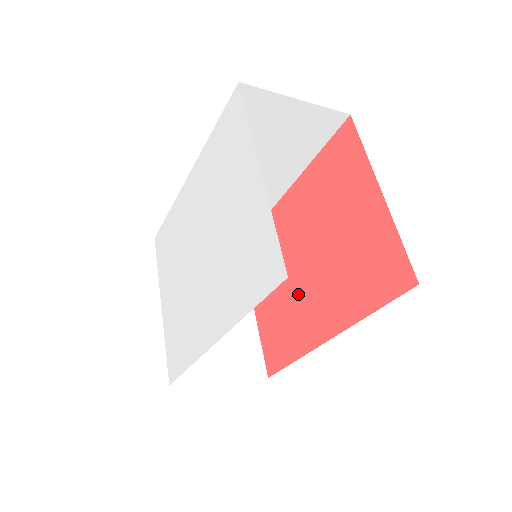
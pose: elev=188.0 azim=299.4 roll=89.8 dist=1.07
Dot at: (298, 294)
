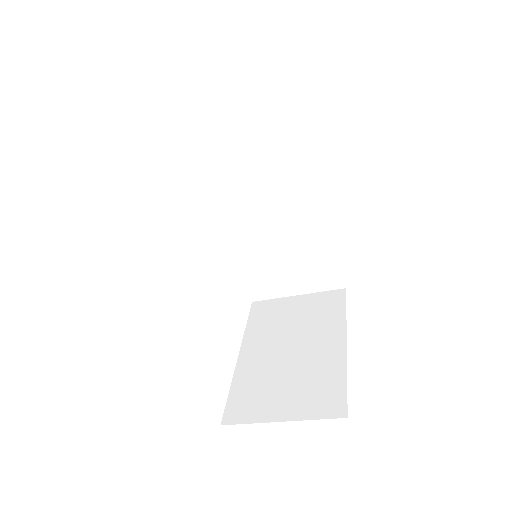
Dot at: occluded
